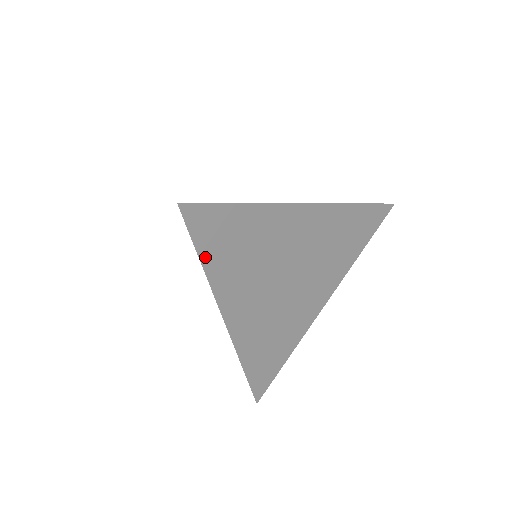
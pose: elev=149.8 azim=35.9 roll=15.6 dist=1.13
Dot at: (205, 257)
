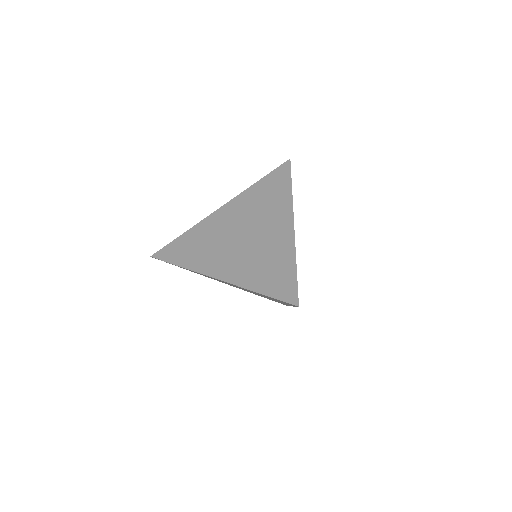
Dot at: (291, 186)
